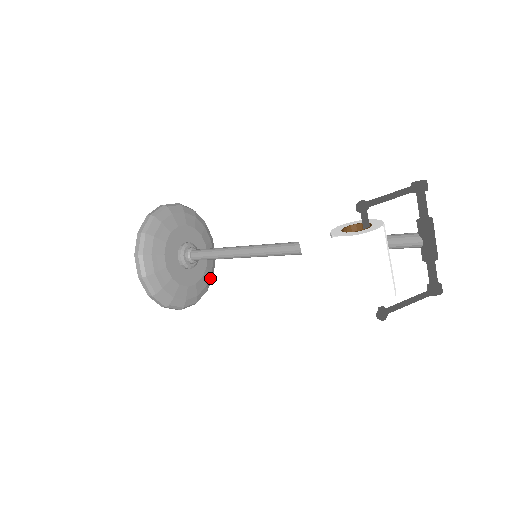
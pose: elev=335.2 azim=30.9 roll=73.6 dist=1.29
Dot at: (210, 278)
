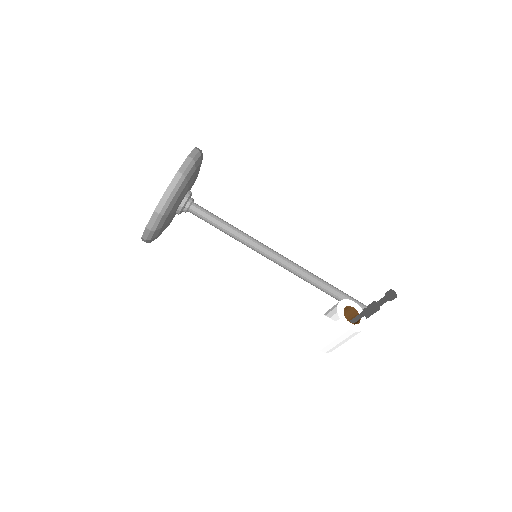
Dot at: occluded
